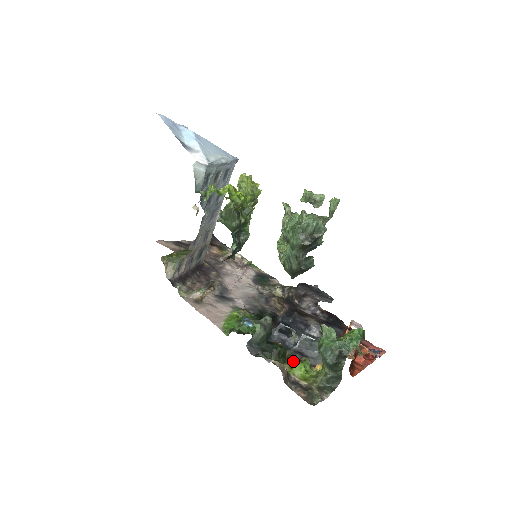
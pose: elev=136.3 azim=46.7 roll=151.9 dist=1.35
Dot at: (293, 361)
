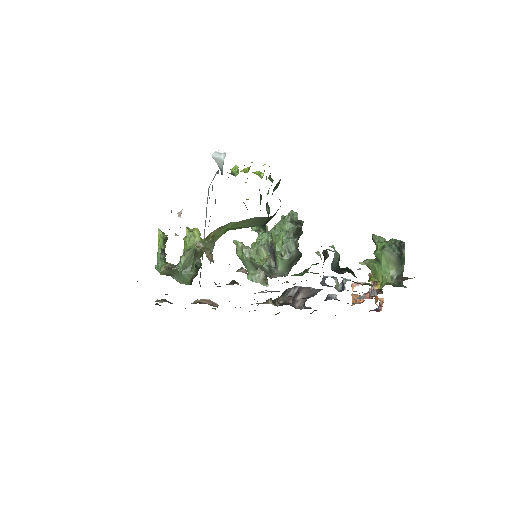
Dot at: (361, 284)
